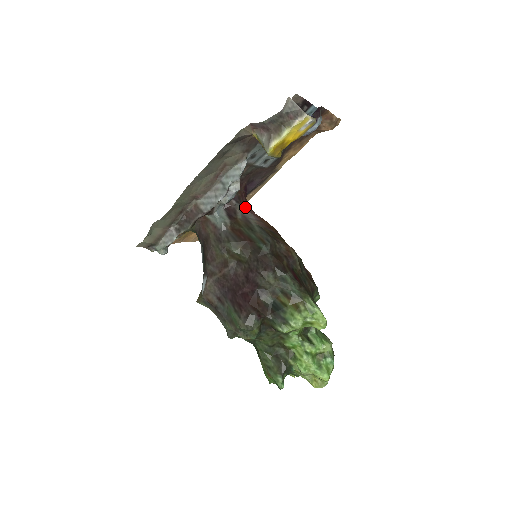
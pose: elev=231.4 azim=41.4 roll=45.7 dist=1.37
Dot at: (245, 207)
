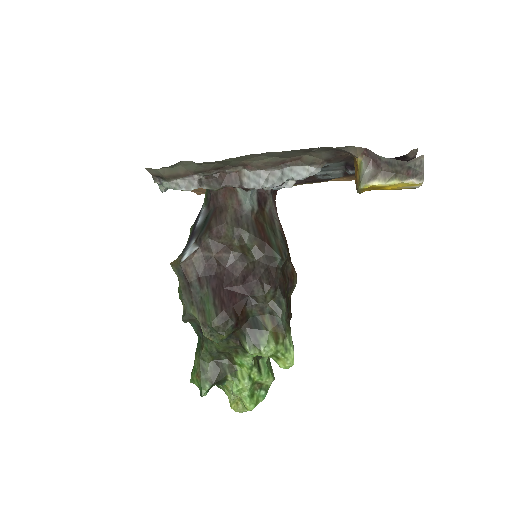
Dot at: (274, 201)
